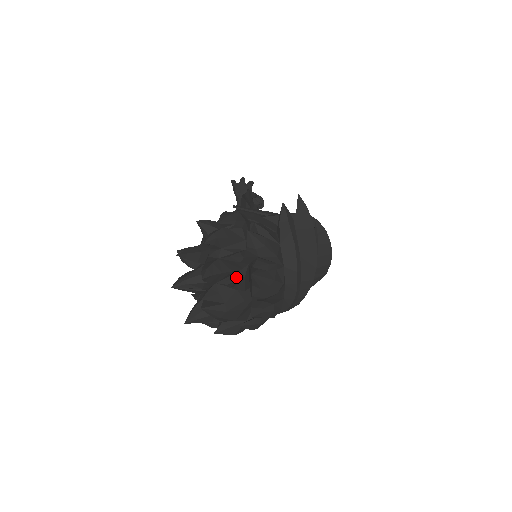
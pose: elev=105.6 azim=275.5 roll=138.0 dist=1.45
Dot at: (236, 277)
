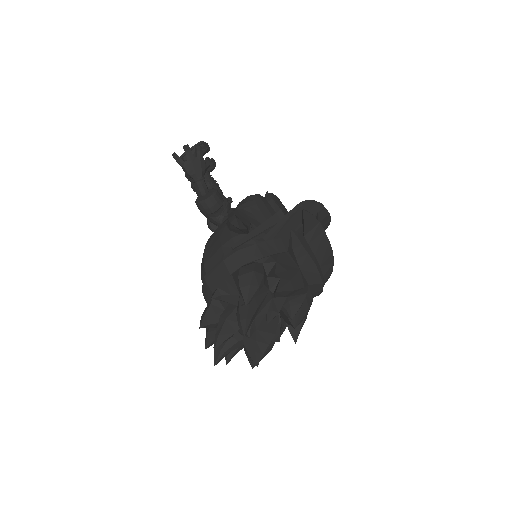
Dot at: occluded
